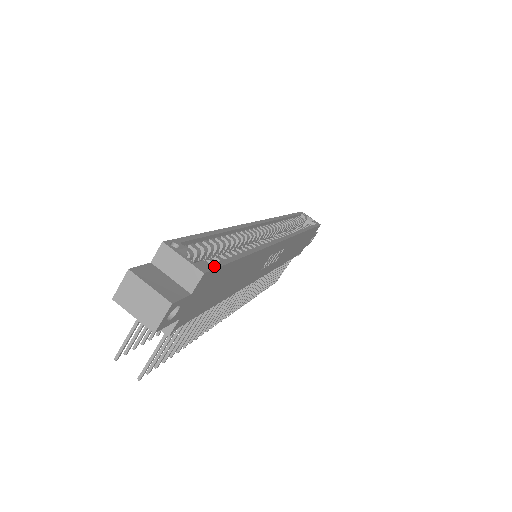
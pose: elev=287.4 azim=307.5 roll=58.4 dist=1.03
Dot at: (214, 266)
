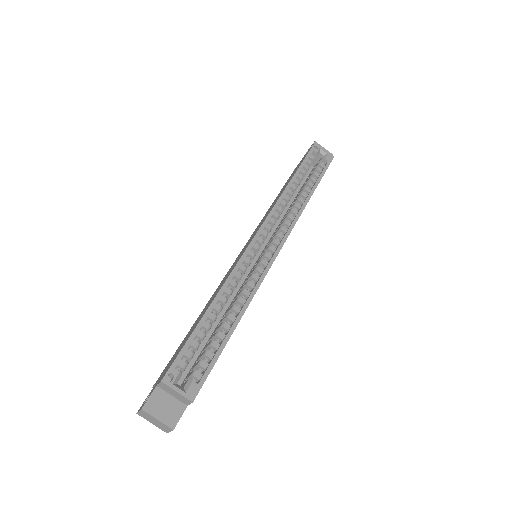
Dot at: (201, 383)
